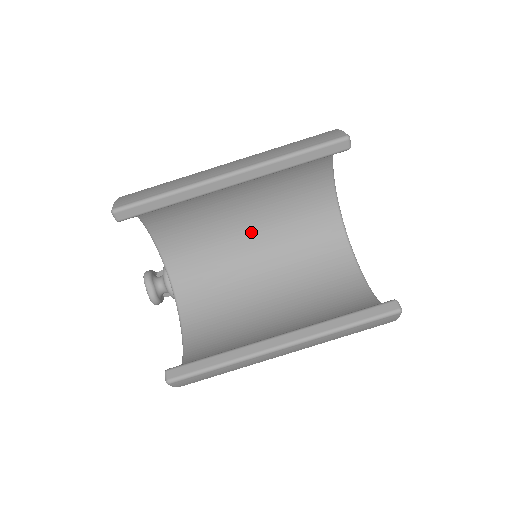
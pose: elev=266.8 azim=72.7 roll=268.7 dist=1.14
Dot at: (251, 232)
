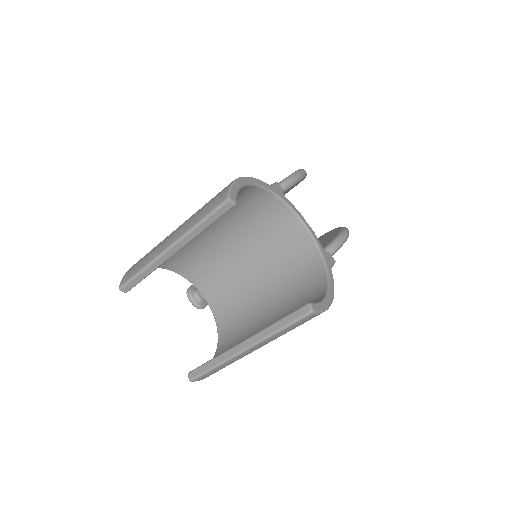
Dot at: (236, 247)
